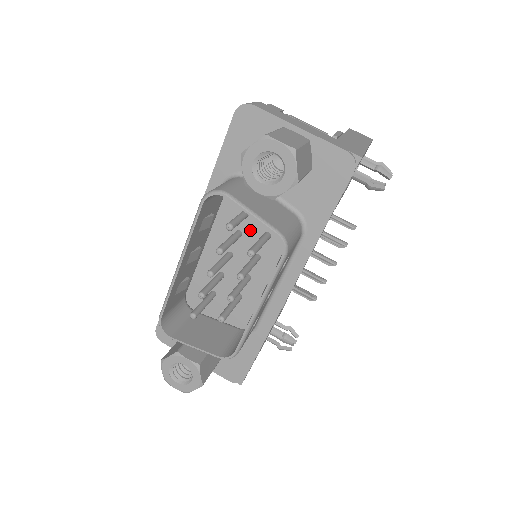
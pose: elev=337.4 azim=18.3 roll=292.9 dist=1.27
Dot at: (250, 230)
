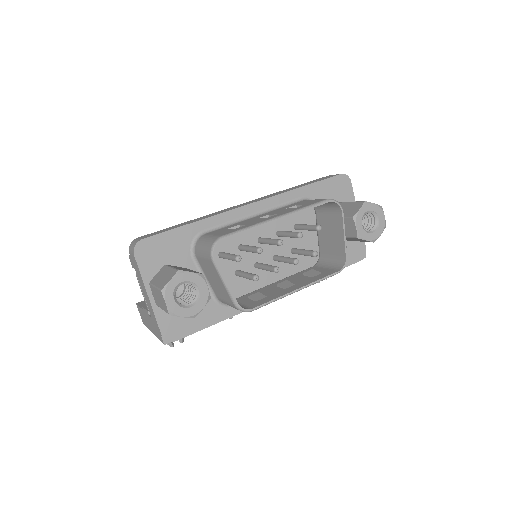
Dot at: (287, 238)
